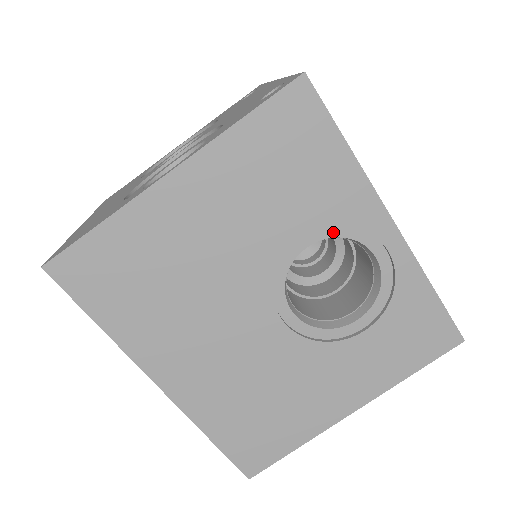
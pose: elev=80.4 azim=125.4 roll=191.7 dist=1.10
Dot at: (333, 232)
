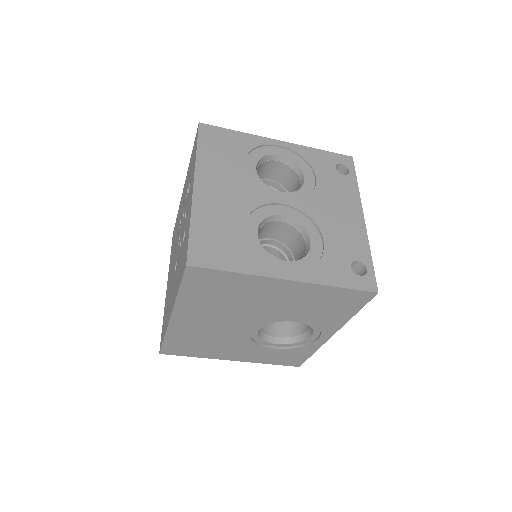
Dot at: (310, 324)
